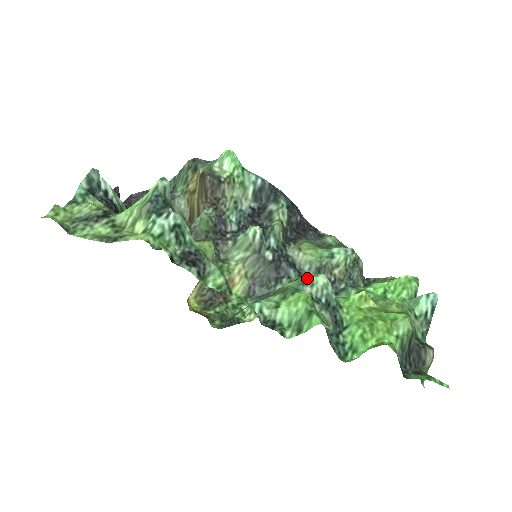
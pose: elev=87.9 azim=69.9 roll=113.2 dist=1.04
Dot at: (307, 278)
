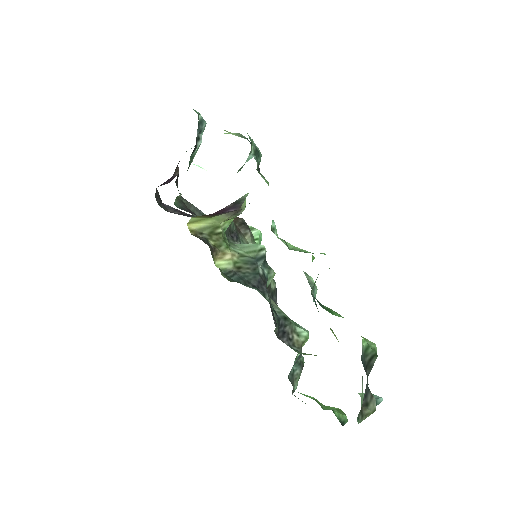
Dot at: occluded
